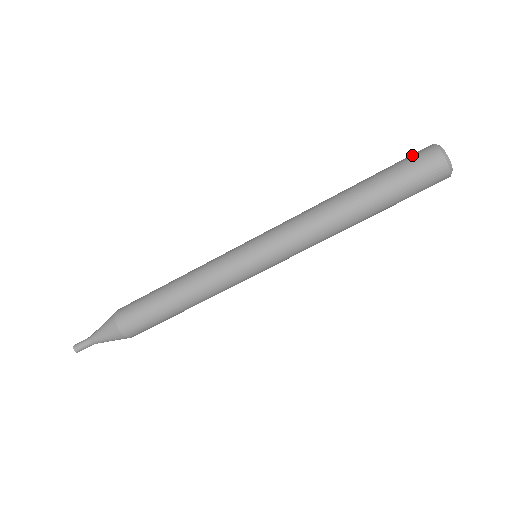
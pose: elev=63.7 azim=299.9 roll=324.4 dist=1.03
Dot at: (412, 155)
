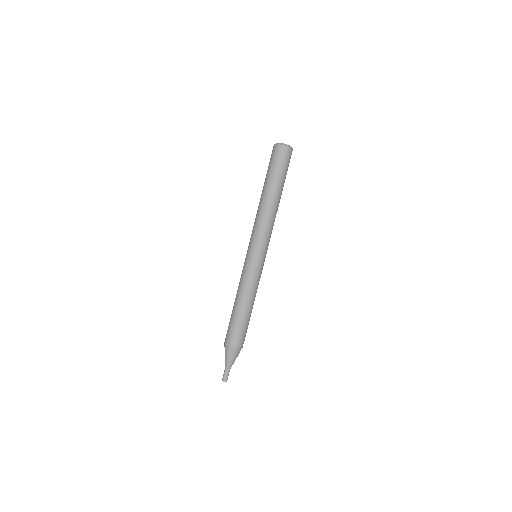
Dot at: (275, 156)
